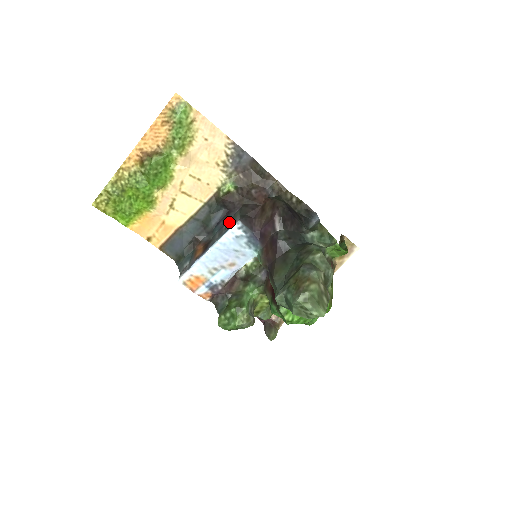
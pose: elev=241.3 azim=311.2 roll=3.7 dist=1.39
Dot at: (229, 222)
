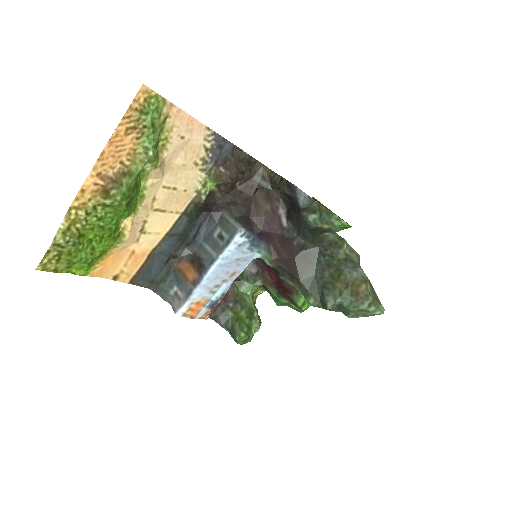
Dot at: (221, 229)
